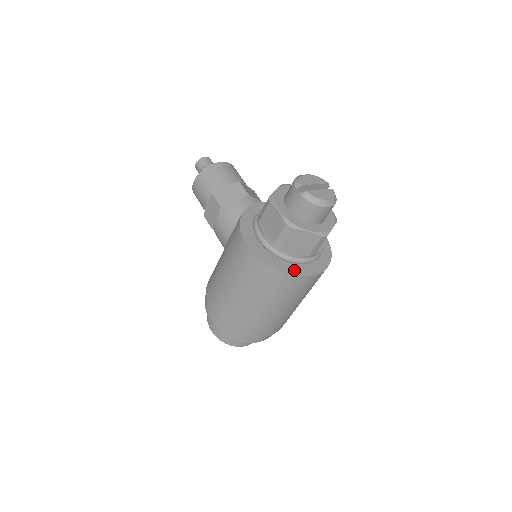
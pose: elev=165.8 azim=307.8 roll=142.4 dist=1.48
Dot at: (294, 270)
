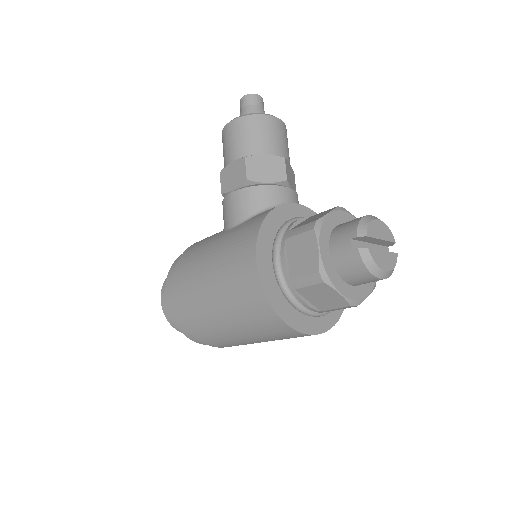
Dot at: (295, 320)
